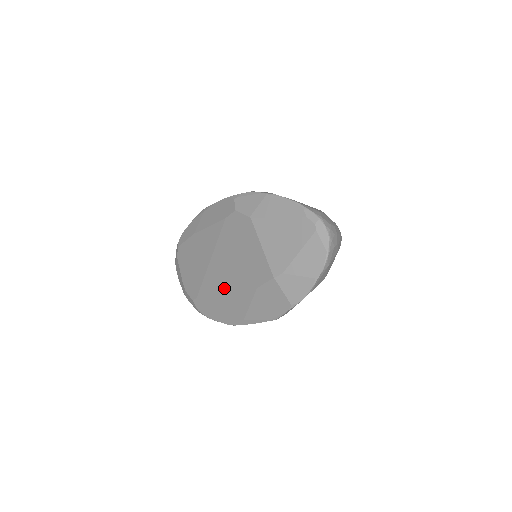
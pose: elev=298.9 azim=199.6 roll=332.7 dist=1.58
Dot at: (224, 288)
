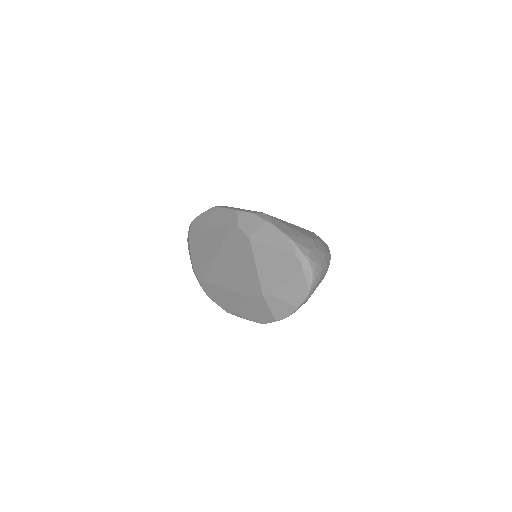
Dot at: (224, 284)
